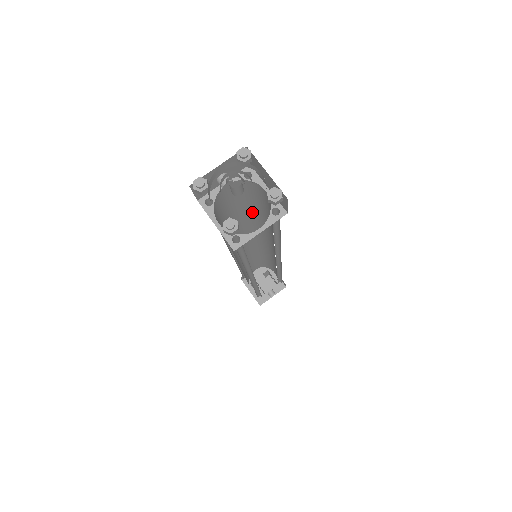
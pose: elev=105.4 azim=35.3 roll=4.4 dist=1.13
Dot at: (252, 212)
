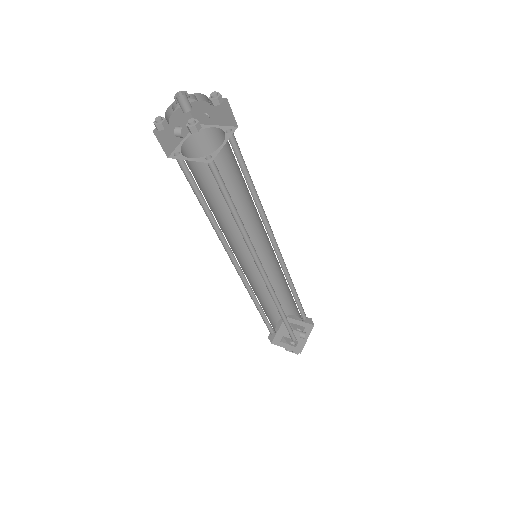
Dot at: occluded
